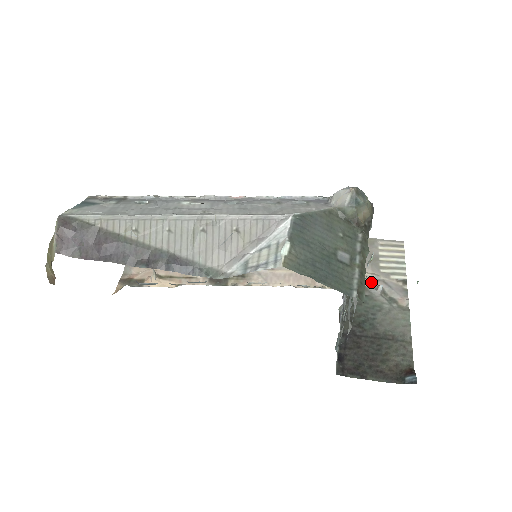
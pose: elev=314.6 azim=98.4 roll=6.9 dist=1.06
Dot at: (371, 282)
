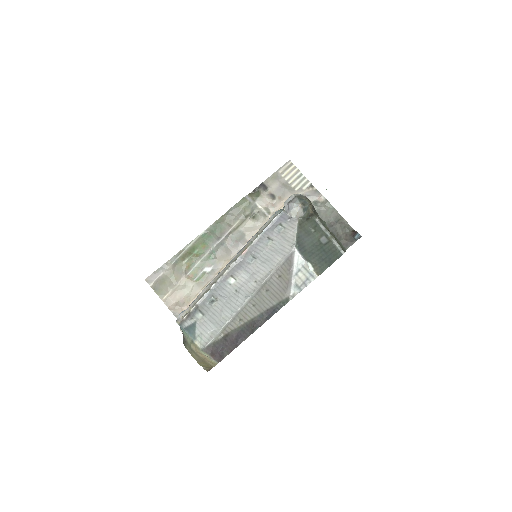
Dot at: occluded
